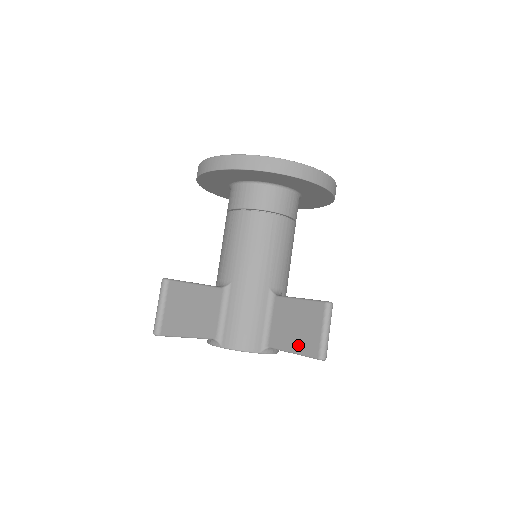
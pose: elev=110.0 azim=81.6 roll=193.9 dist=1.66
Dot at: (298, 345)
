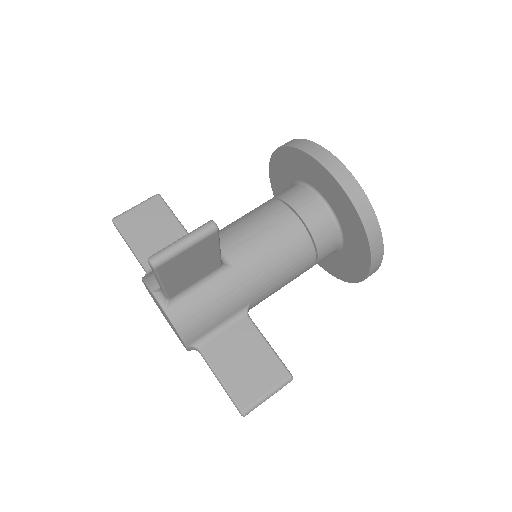
Dot at: (232, 380)
